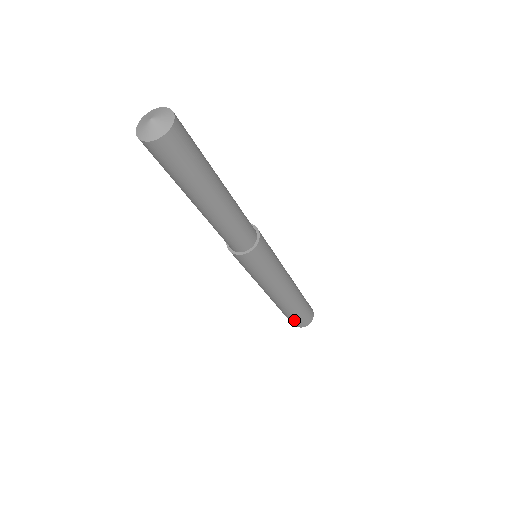
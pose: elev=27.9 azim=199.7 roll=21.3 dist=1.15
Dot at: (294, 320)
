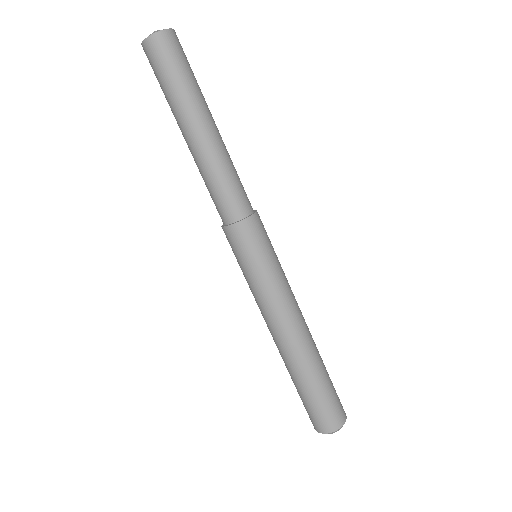
Dot at: (325, 405)
